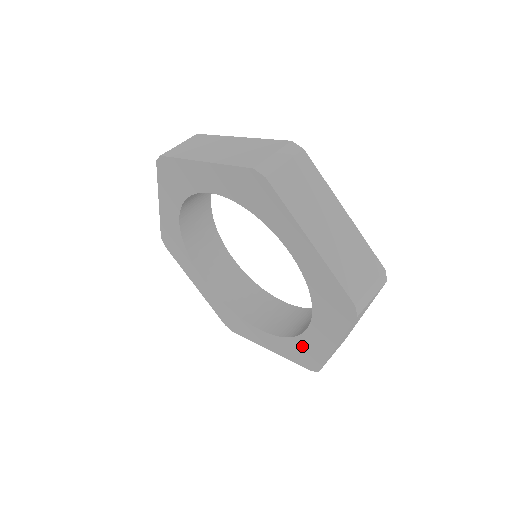
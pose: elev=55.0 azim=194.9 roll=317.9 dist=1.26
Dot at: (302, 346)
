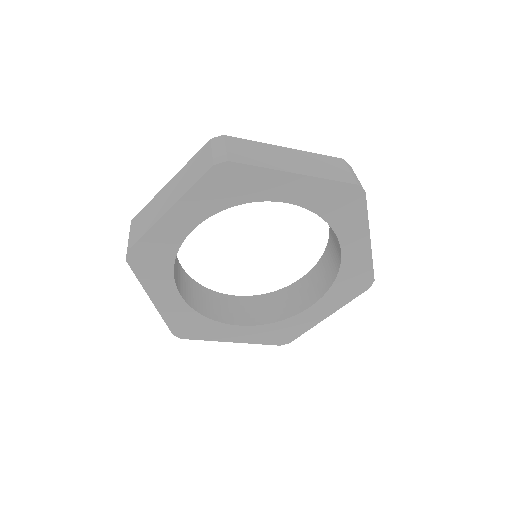
Dot at: (348, 275)
